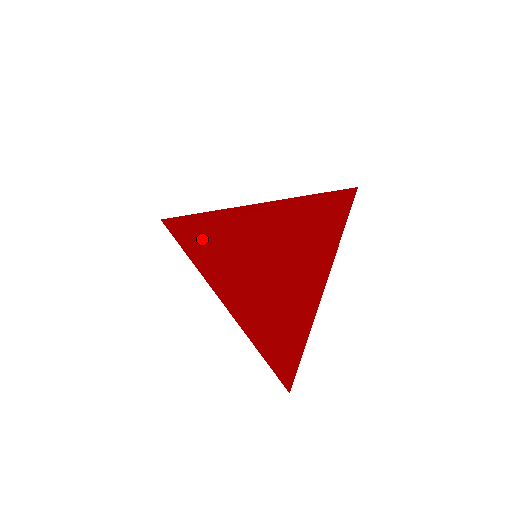
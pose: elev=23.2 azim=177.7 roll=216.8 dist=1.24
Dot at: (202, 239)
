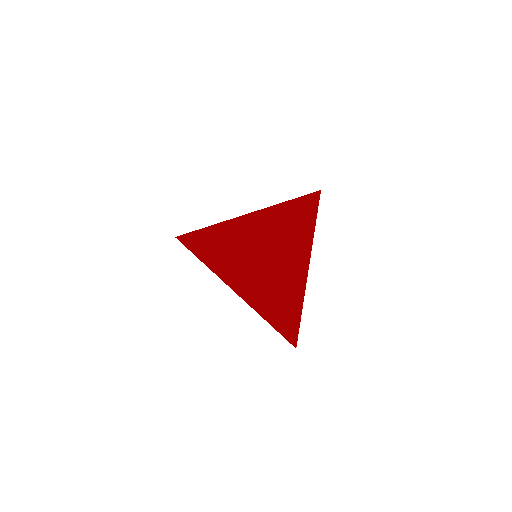
Dot at: (220, 255)
